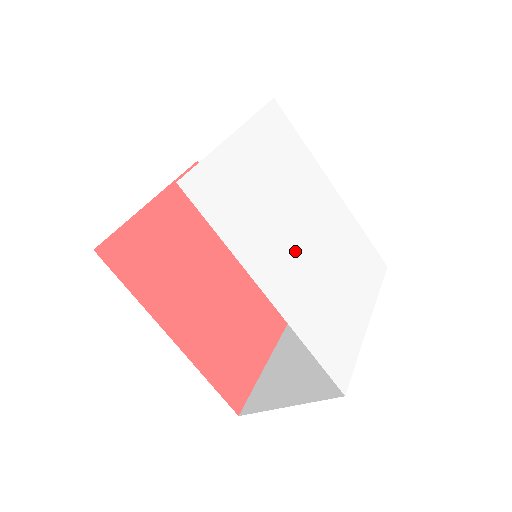
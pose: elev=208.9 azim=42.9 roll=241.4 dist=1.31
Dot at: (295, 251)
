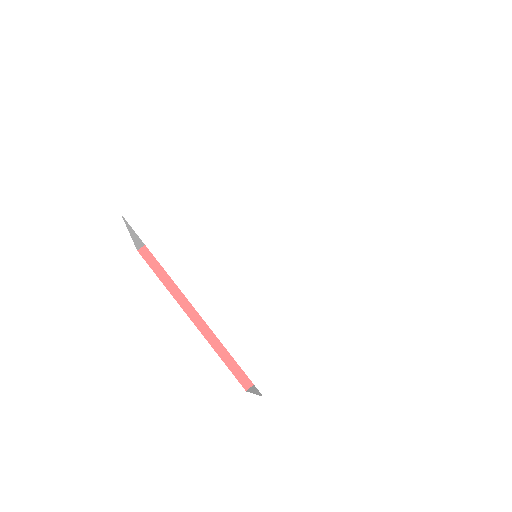
Dot at: (243, 260)
